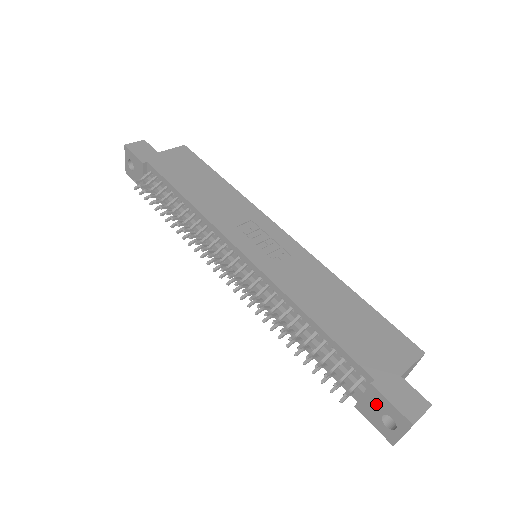
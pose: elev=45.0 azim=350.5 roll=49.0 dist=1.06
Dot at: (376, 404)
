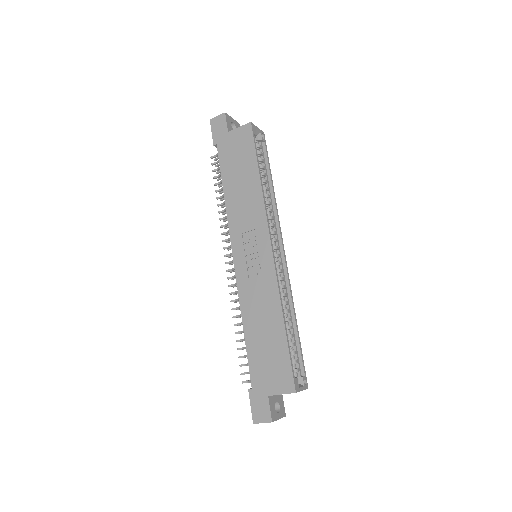
Dot at: occluded
